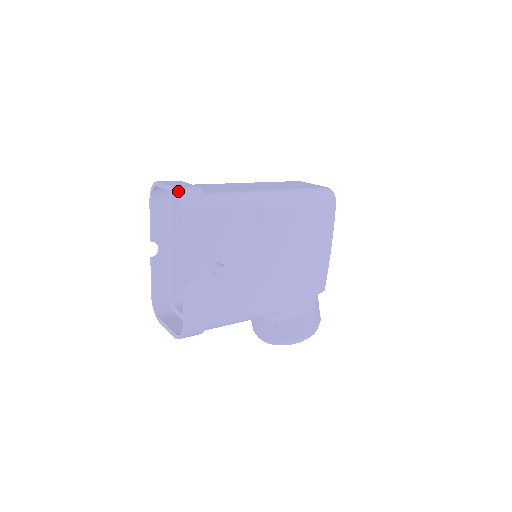
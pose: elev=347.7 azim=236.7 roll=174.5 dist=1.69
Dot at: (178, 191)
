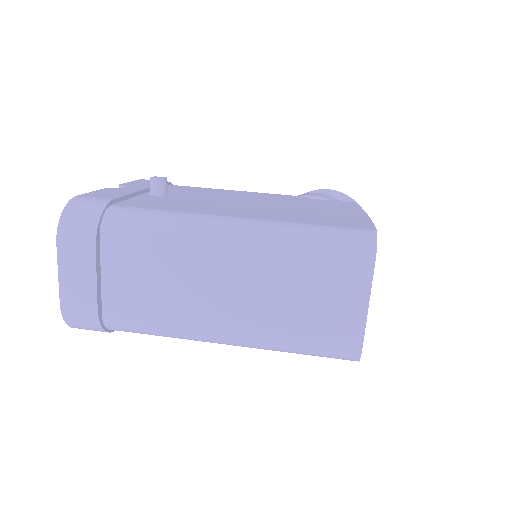
Dot at: (63, 318)
